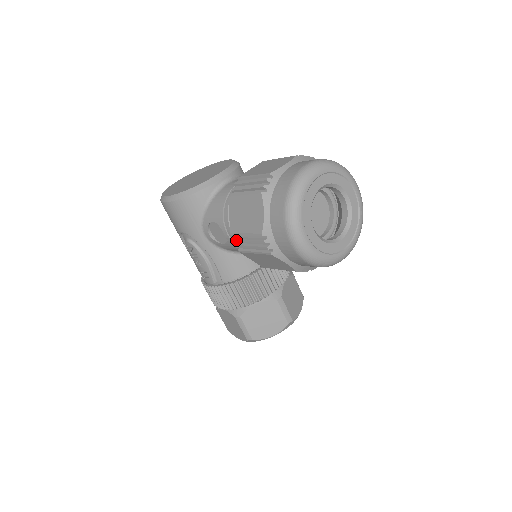
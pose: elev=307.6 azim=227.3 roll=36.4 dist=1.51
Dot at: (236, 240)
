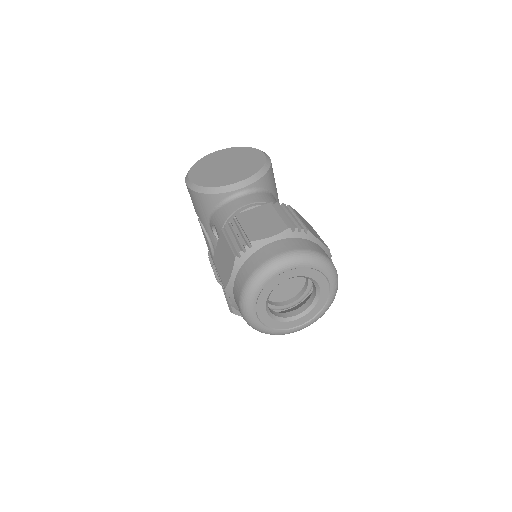
Dot at: (215, 268)
